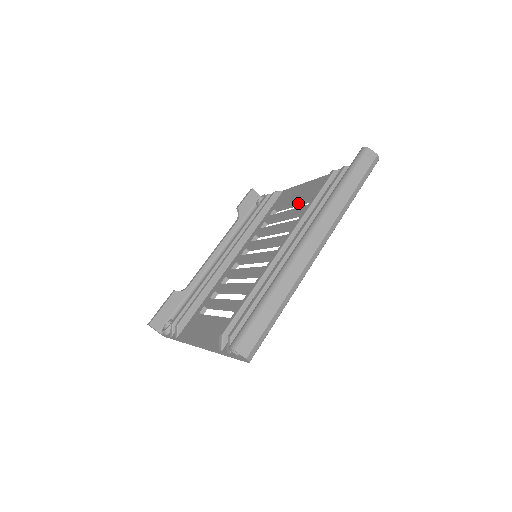
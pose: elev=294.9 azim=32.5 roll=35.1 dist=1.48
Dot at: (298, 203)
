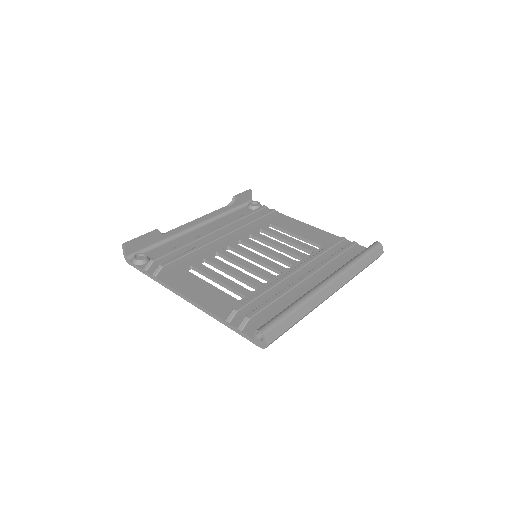
Dot at: (299, 237)
